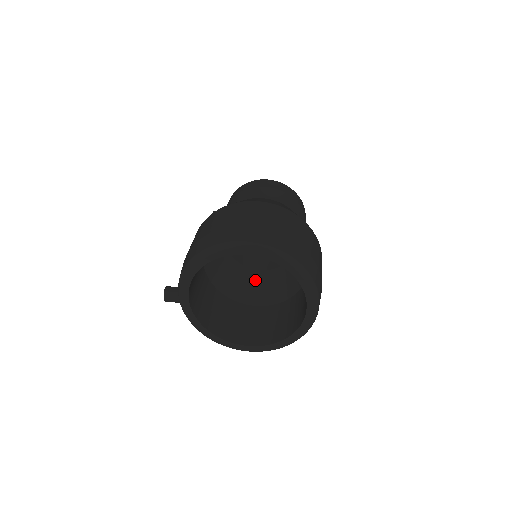
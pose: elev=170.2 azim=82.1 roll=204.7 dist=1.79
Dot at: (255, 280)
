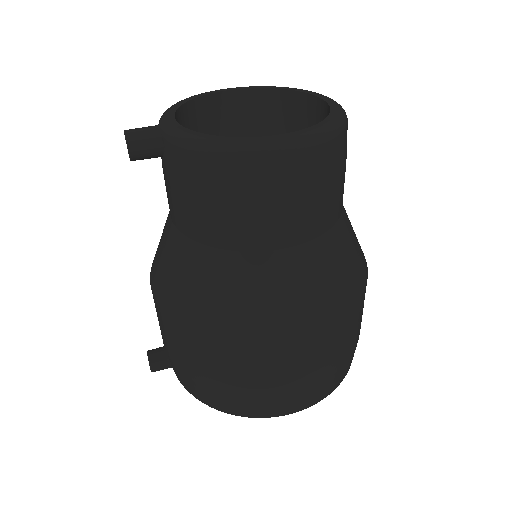
Dot at: occluded
